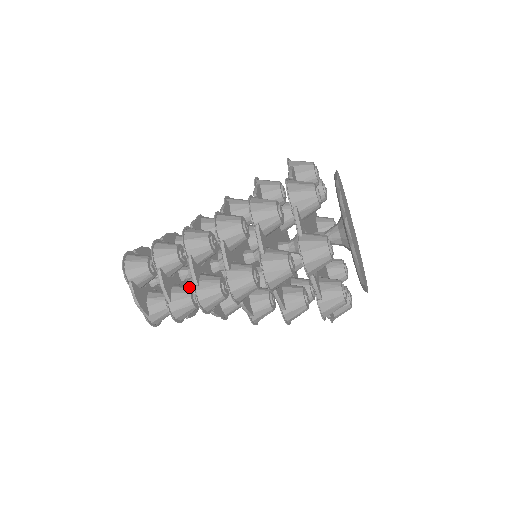
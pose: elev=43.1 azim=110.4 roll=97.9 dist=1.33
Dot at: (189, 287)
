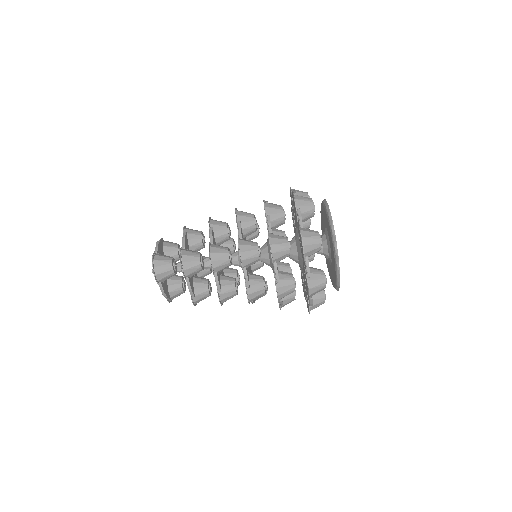
Dot at: (205, 282)
